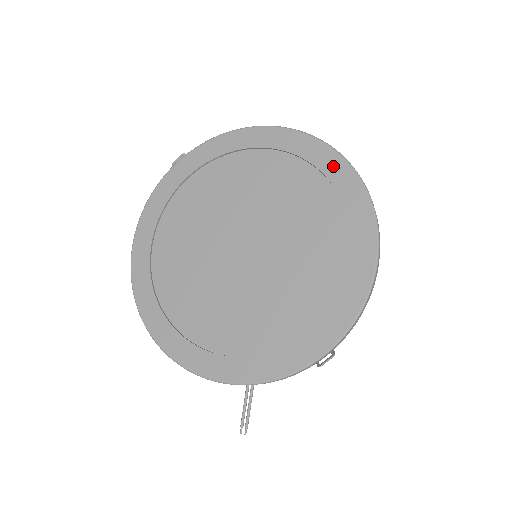
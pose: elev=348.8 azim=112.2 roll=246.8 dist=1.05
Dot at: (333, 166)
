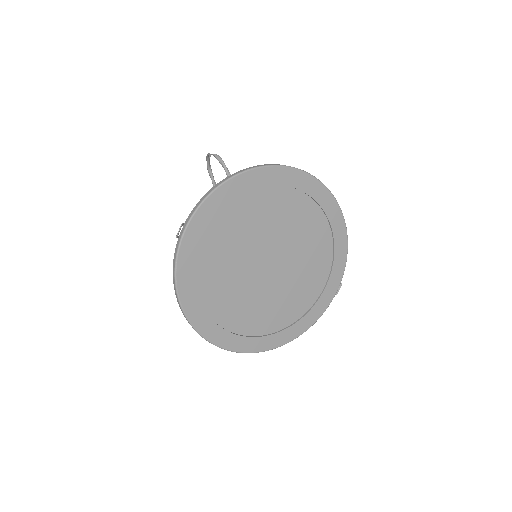
Dot at: (303, 182)
